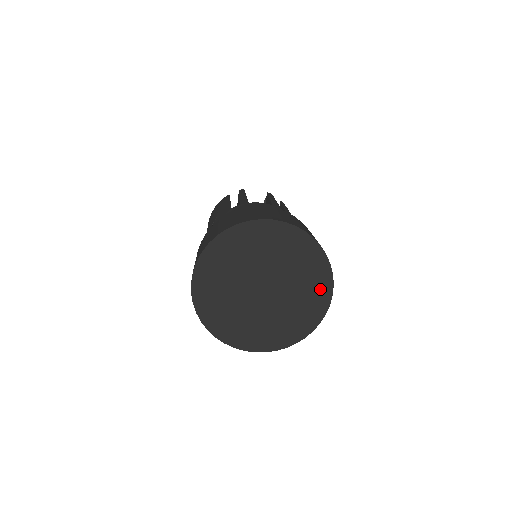
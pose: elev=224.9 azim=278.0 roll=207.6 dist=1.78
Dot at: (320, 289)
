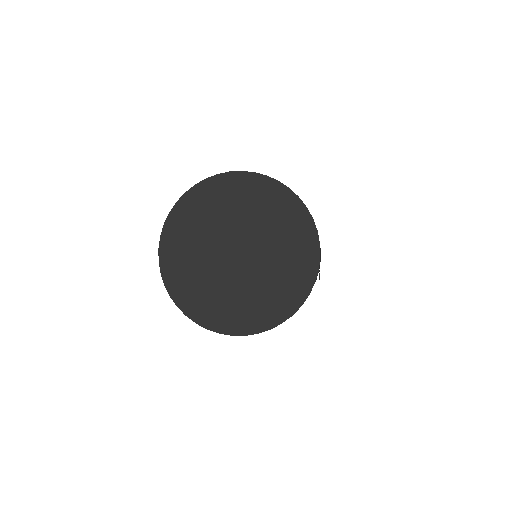
Dot at: (295, 220)
